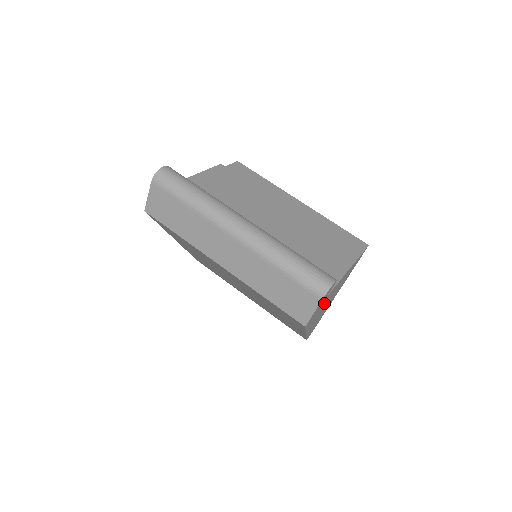
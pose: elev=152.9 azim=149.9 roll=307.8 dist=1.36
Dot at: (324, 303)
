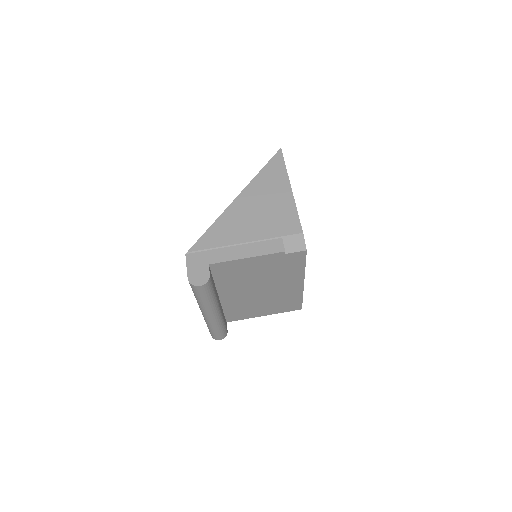
Dot at: occluded
